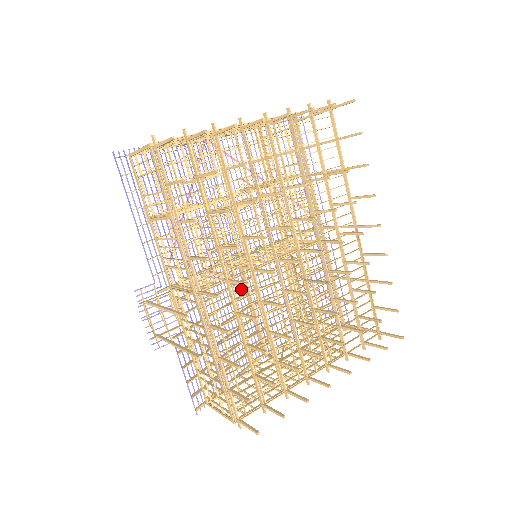
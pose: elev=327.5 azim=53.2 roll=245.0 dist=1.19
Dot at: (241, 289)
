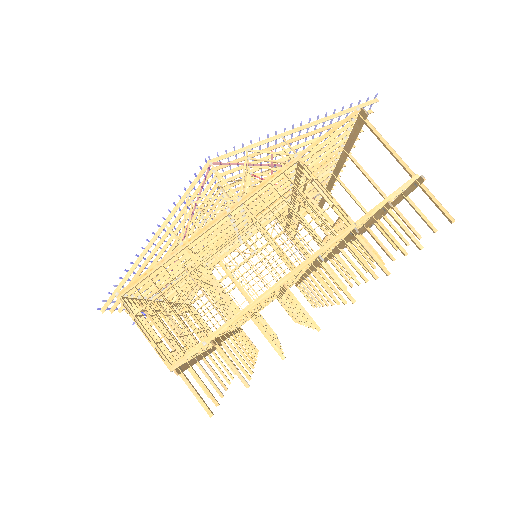
Dot at: occluded
